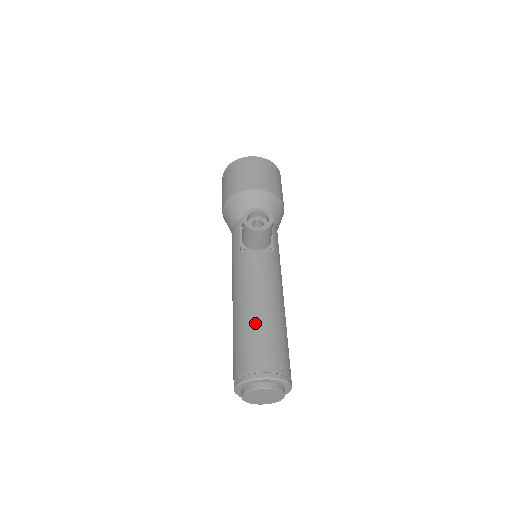
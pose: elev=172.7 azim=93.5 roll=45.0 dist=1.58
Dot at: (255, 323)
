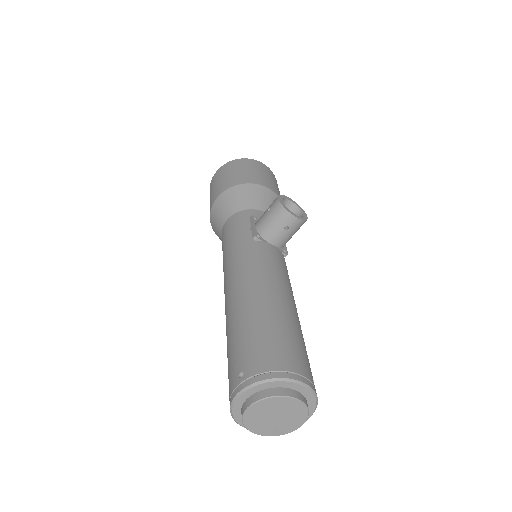
Dot at: (281, 314)
